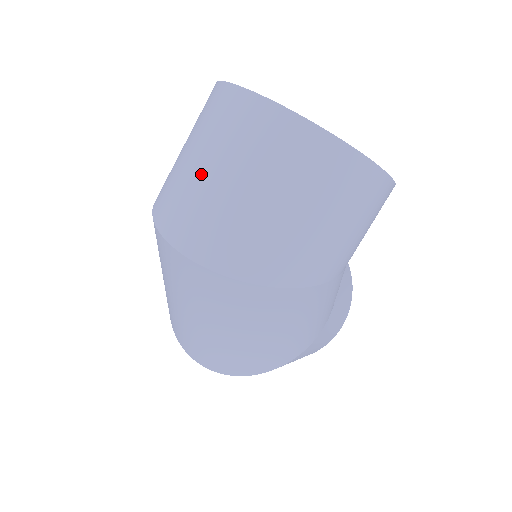
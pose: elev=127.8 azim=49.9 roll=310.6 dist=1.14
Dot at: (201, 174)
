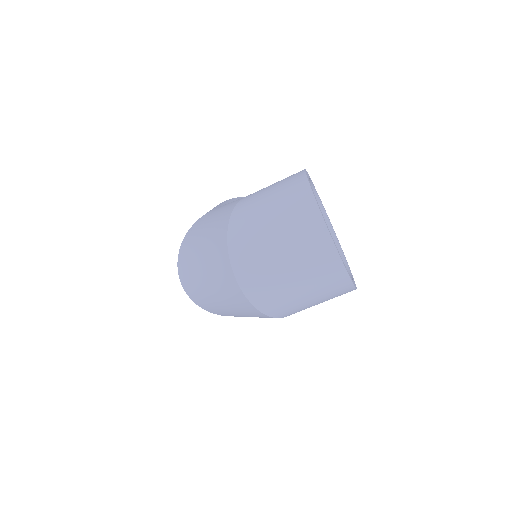
Dot at: (275, 252)
